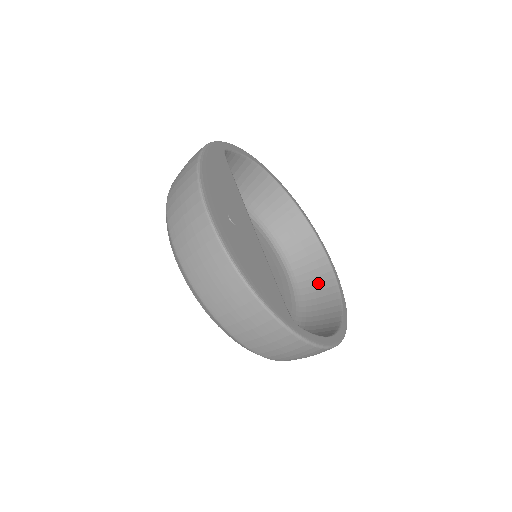
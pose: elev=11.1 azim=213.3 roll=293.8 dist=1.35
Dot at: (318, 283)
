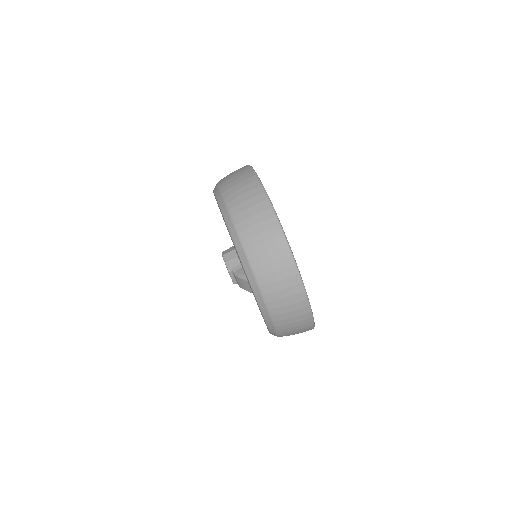
Dot at: occluded
